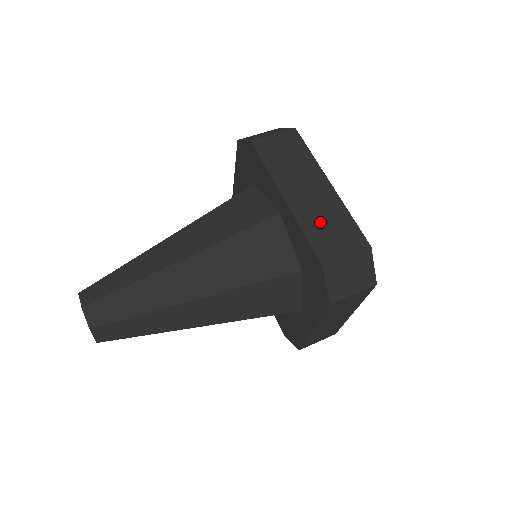
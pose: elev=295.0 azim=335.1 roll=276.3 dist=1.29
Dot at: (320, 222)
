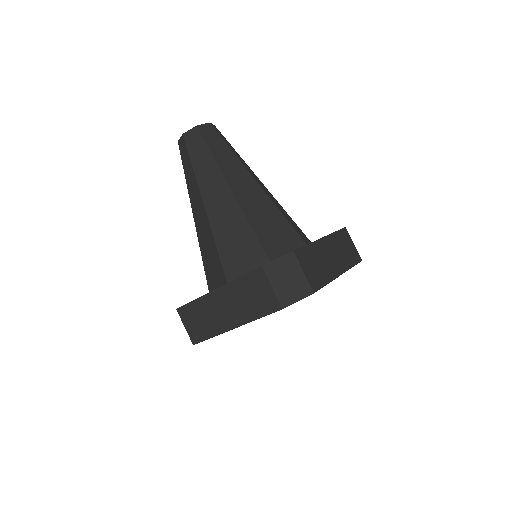
Dot at: (317, 259)
